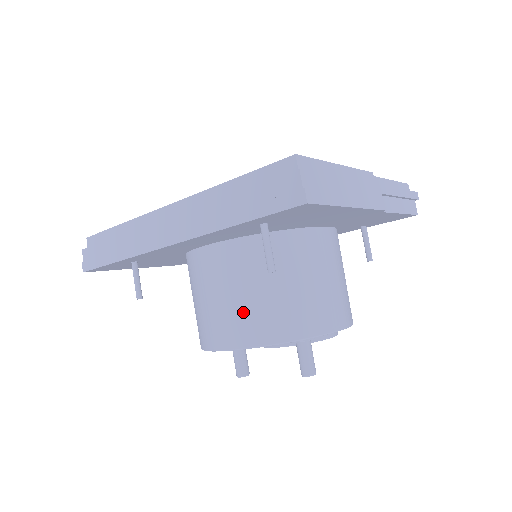
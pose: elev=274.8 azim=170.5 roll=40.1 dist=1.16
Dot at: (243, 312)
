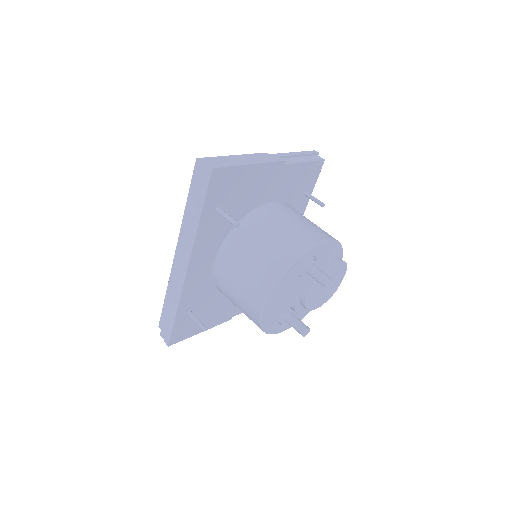
Dot at: (255, 273)
